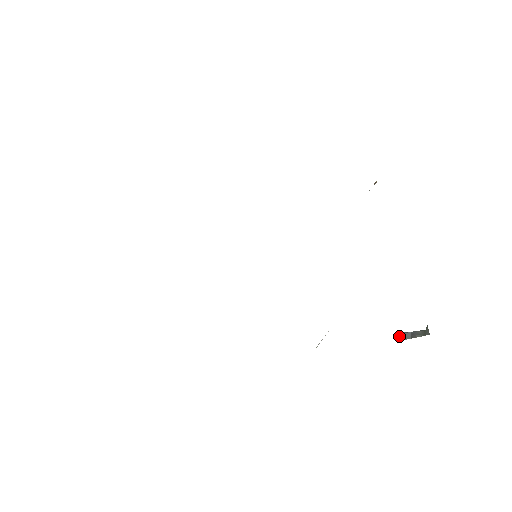
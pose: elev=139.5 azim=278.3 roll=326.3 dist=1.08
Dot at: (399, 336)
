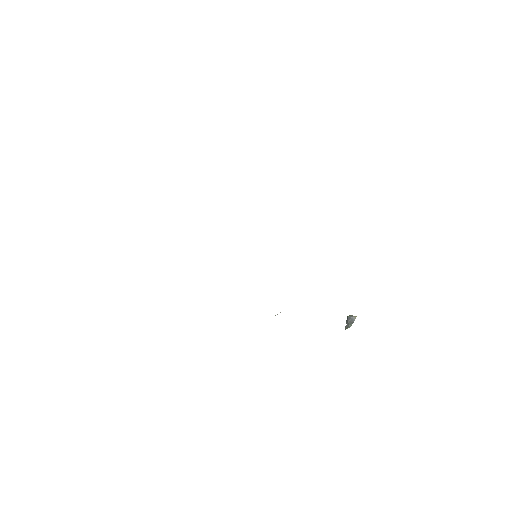
Dot at: (347, 318)
